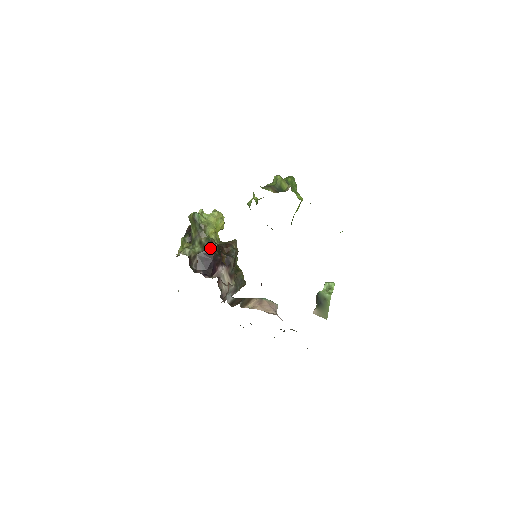
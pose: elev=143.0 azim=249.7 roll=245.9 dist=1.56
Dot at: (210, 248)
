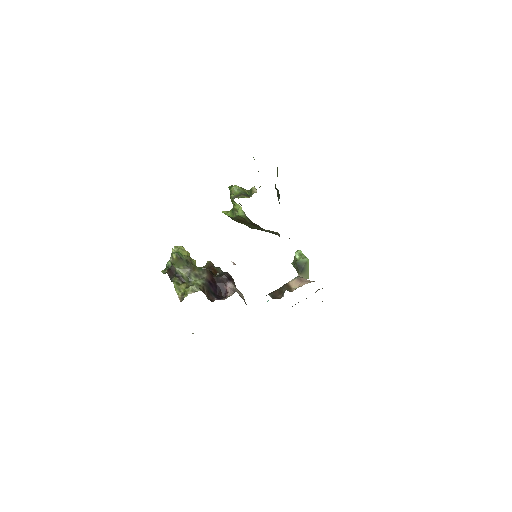
Dot at: (208, 275)
